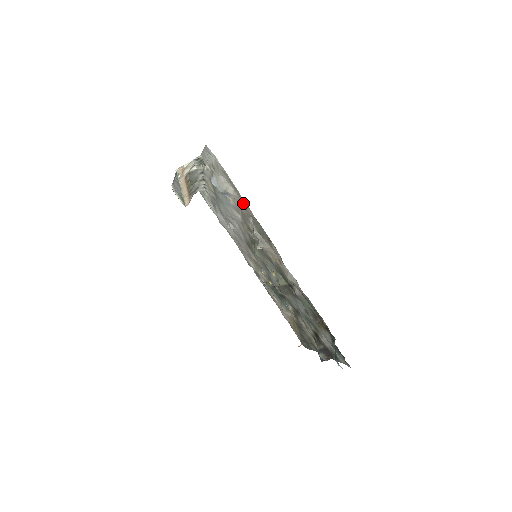
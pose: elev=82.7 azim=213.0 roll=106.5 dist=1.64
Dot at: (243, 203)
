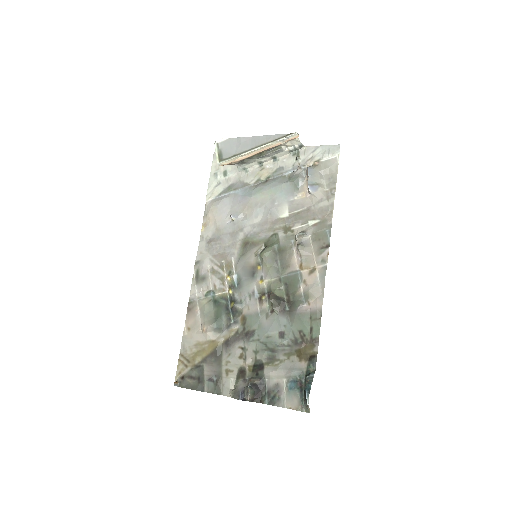
Dot at: (326, 204)
